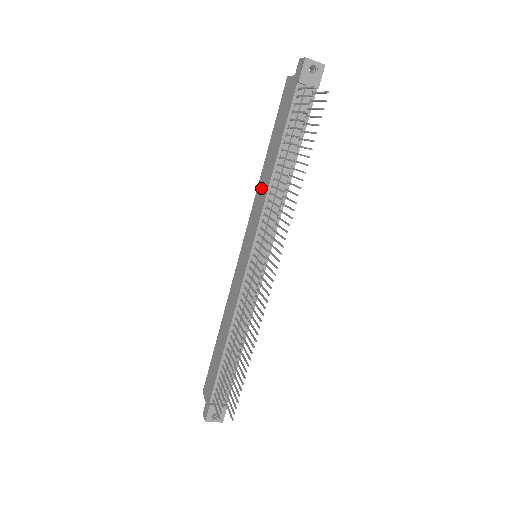
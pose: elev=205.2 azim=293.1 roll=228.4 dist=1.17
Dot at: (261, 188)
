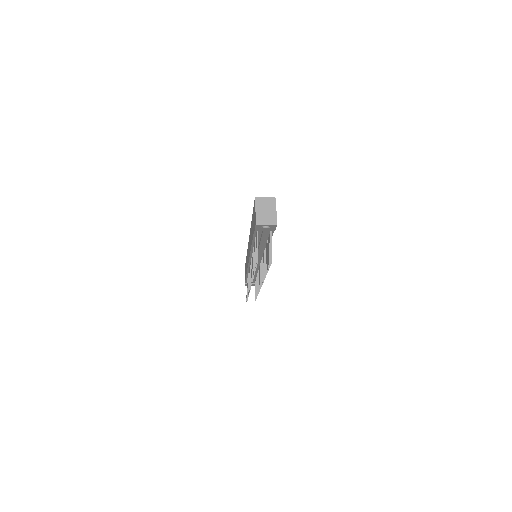
Dot at: (250, 237)
